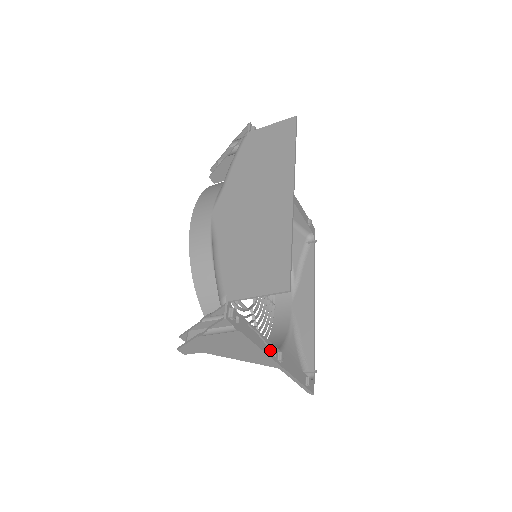
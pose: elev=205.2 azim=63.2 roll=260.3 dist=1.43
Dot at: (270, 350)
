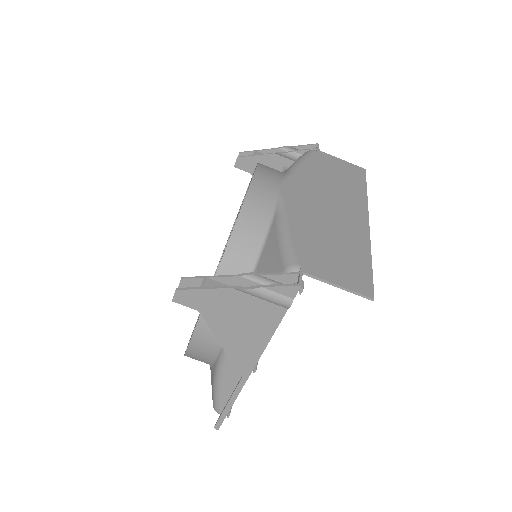
Dot at: occluded
